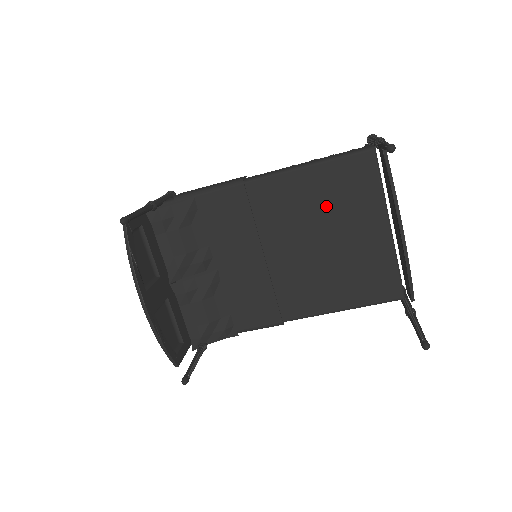
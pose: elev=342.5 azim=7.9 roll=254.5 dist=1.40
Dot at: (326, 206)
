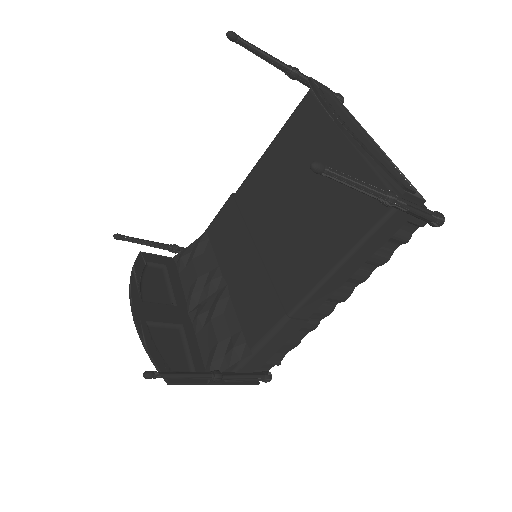
Dot at: (290, 165)
